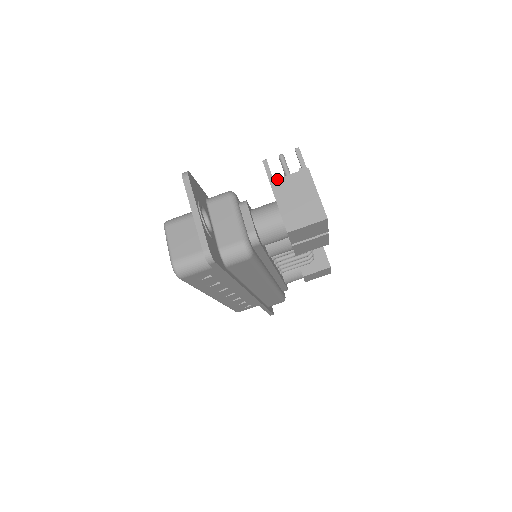
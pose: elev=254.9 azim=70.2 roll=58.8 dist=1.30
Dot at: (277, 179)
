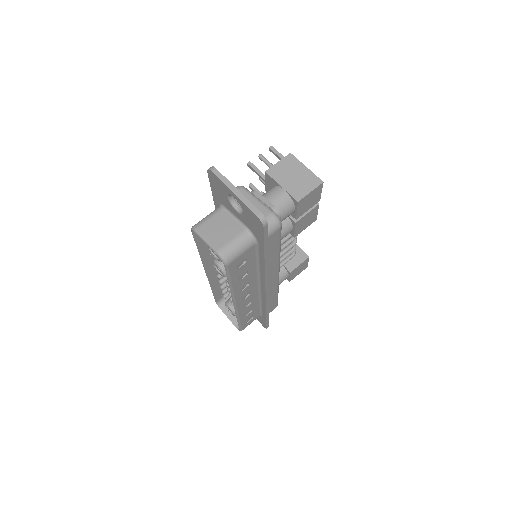
Dot at: (270, 168)
